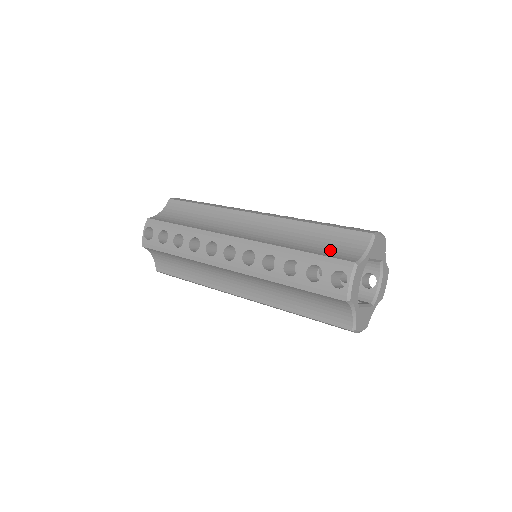
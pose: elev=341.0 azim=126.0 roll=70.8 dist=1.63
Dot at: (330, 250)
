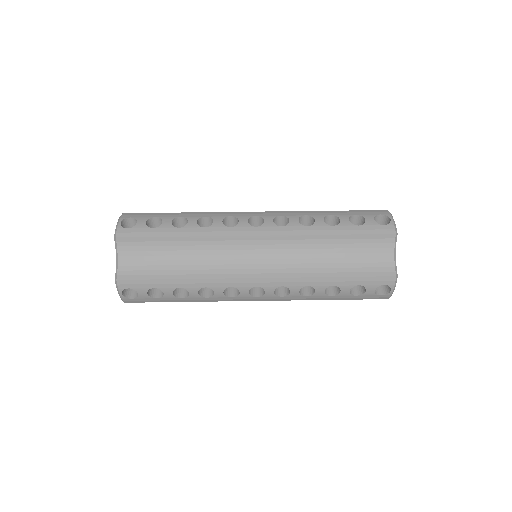
Dot at: (363, 263)
